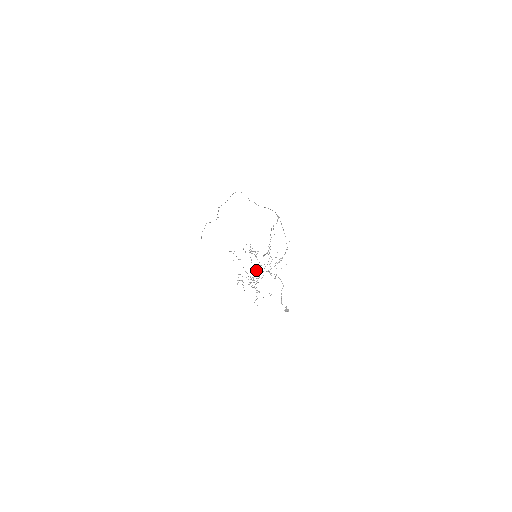
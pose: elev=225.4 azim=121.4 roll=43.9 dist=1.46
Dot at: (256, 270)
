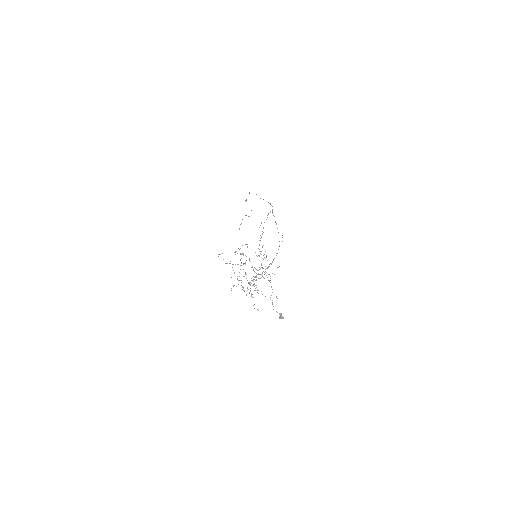
Dot at: occluded
